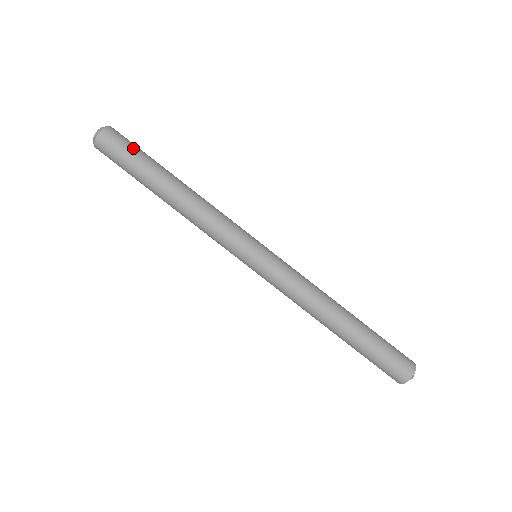
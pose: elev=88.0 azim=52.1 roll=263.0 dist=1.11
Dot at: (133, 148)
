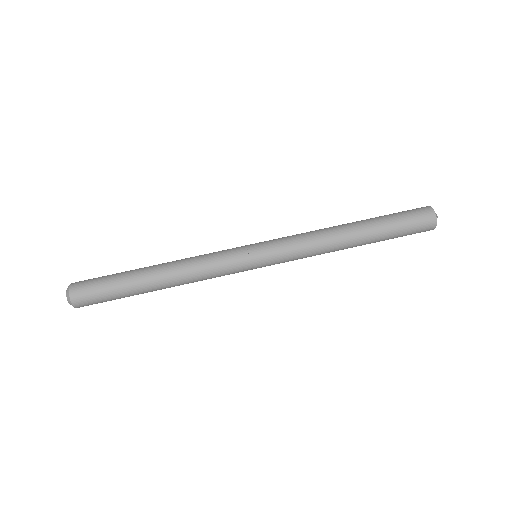
Dot at: (102, 277)
